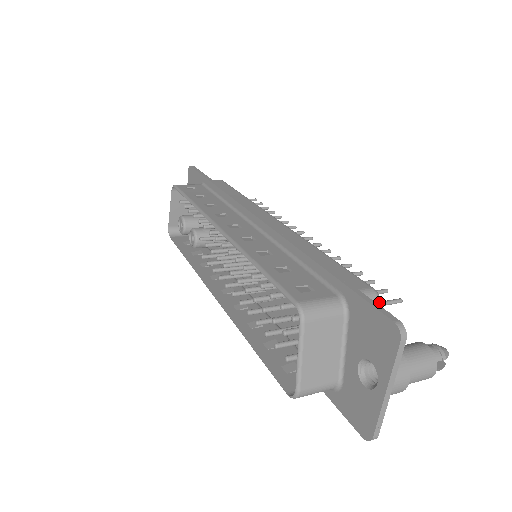
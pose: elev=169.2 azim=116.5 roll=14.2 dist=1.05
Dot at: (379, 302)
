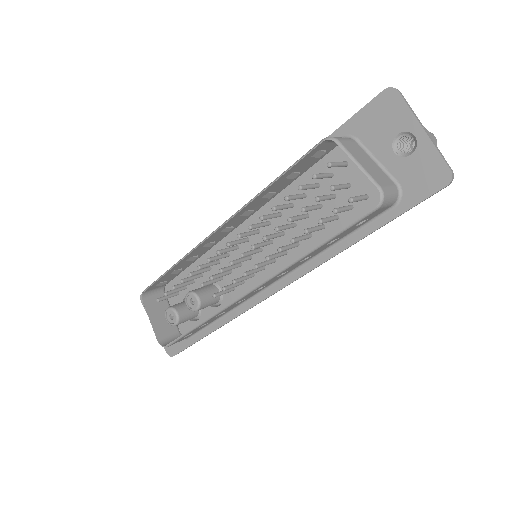
Dot at: occluded
